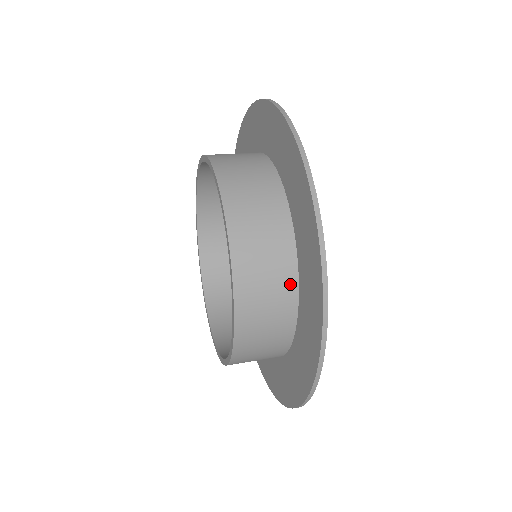
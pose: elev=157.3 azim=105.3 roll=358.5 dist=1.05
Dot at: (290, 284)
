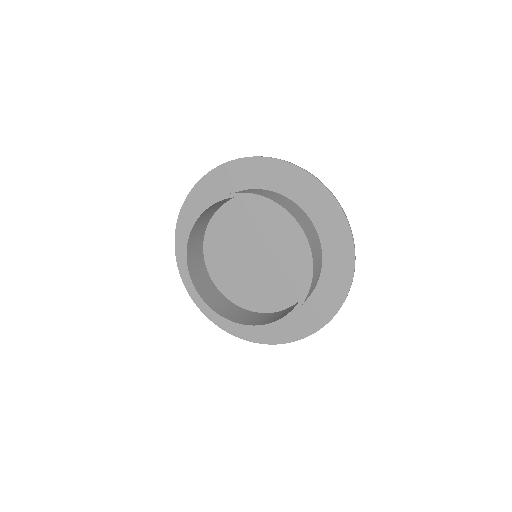
Dot at: (305, 301)
